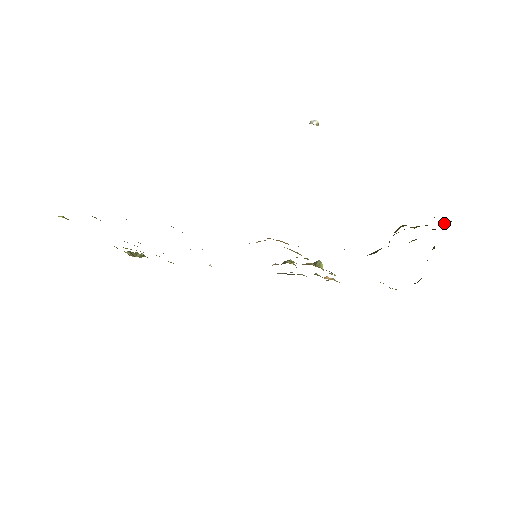
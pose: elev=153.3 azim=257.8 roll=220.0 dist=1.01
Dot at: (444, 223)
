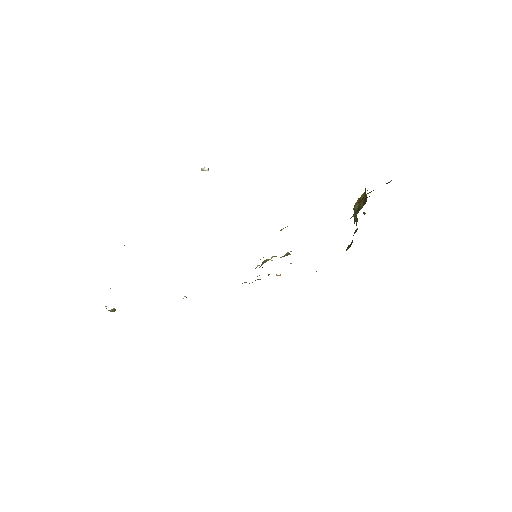
Dot at: occluded
